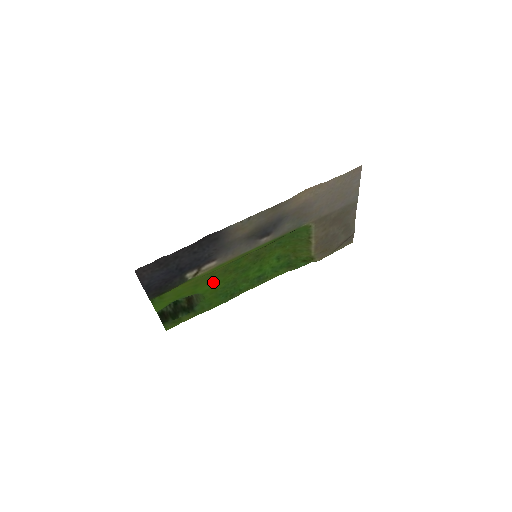
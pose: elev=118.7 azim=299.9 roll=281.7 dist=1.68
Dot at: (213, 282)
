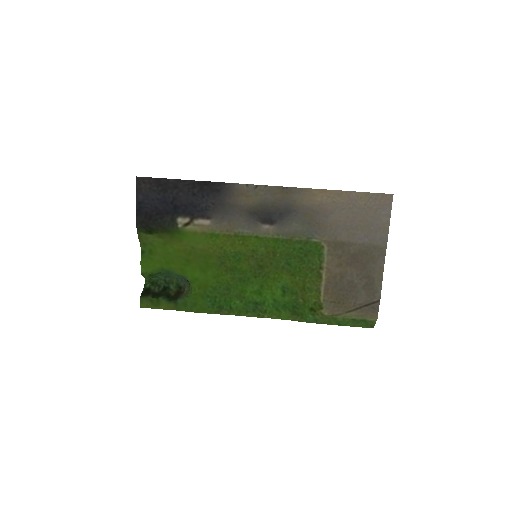
Dot at: (206, 271)
